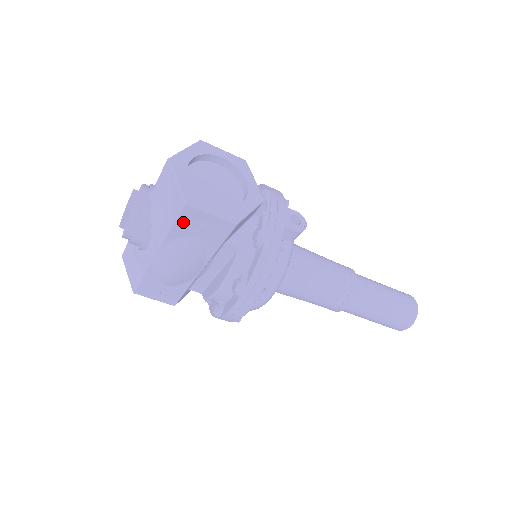
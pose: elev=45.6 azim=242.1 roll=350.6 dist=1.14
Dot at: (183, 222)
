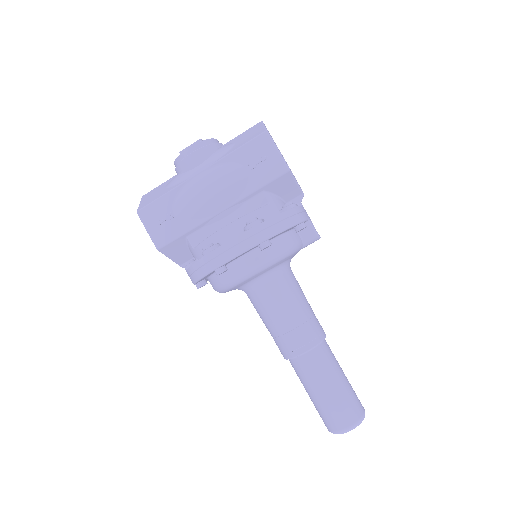
Dot at: (251, 148)
